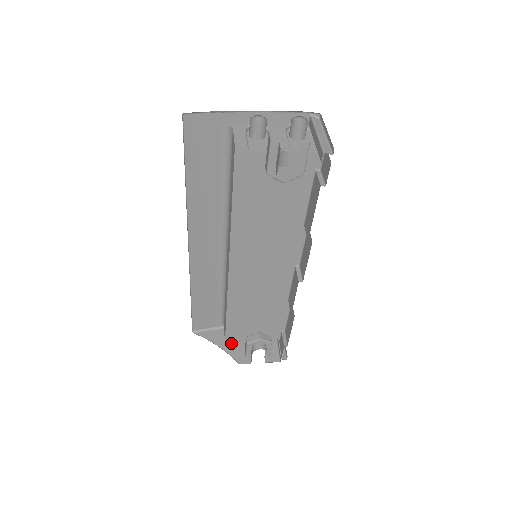
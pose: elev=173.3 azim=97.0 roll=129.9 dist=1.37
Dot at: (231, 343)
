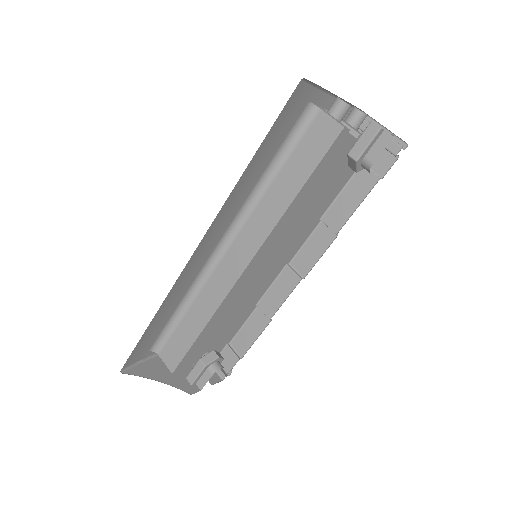
Dot at: (168, 374)
